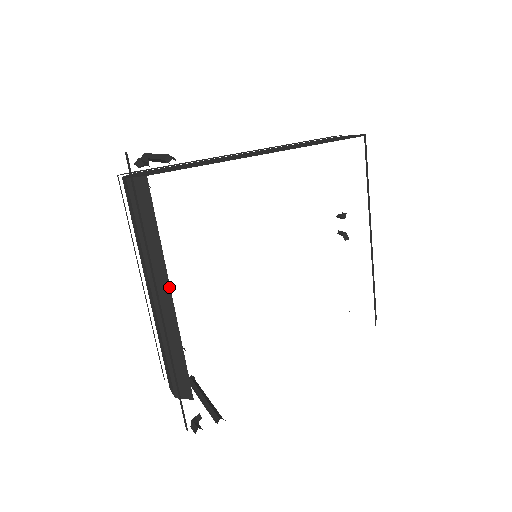
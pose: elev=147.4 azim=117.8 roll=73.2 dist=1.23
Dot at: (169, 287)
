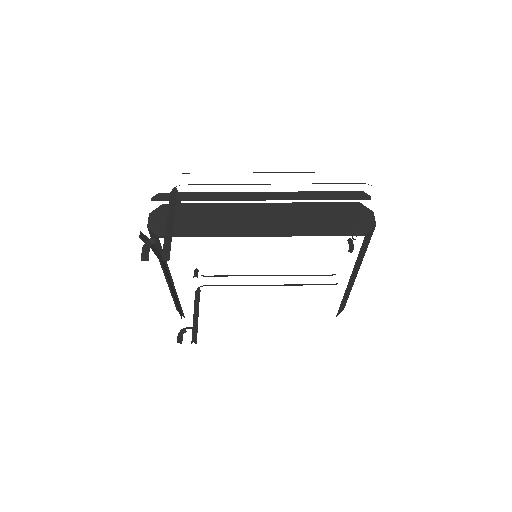
Dot at: occluded
